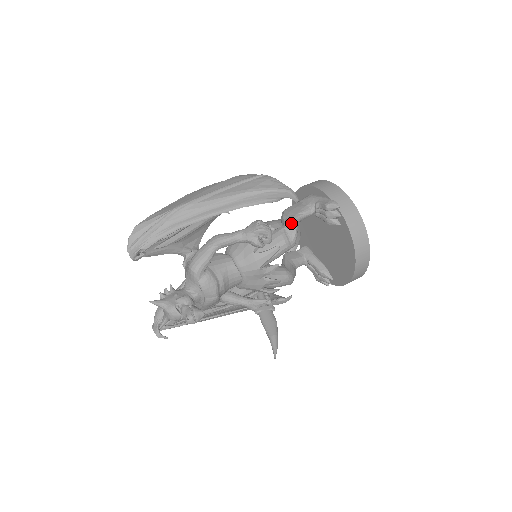
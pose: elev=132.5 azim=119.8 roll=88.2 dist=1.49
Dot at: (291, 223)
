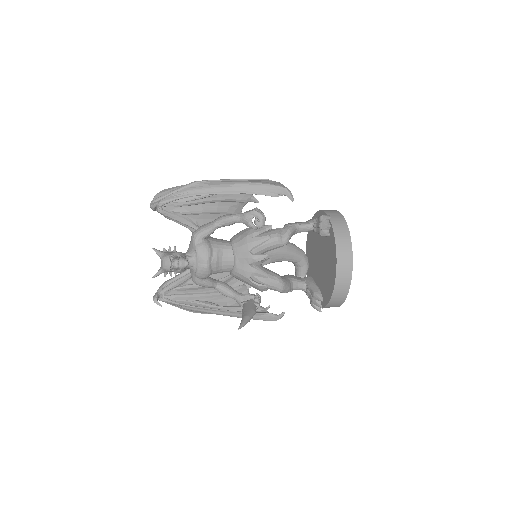
Dot at: (288, 226)
